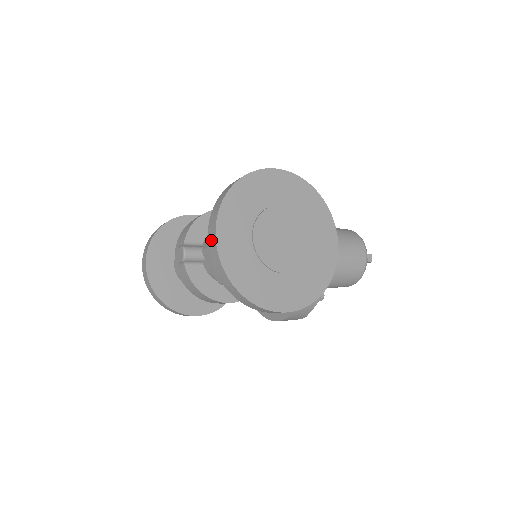
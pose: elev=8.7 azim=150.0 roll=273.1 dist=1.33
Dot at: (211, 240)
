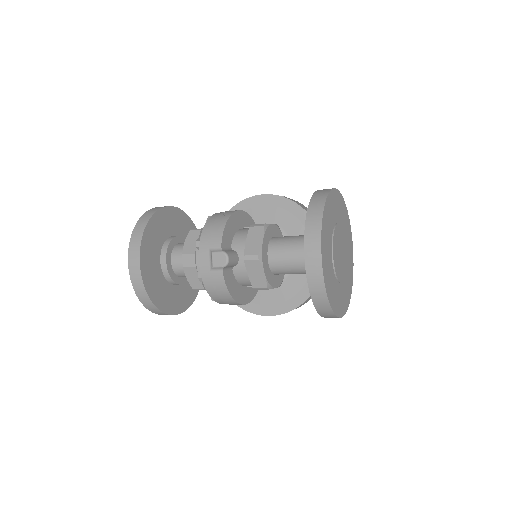
Dot at: (312, 258)
